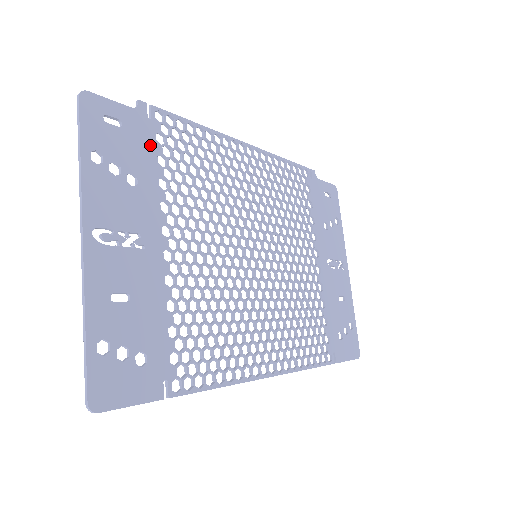
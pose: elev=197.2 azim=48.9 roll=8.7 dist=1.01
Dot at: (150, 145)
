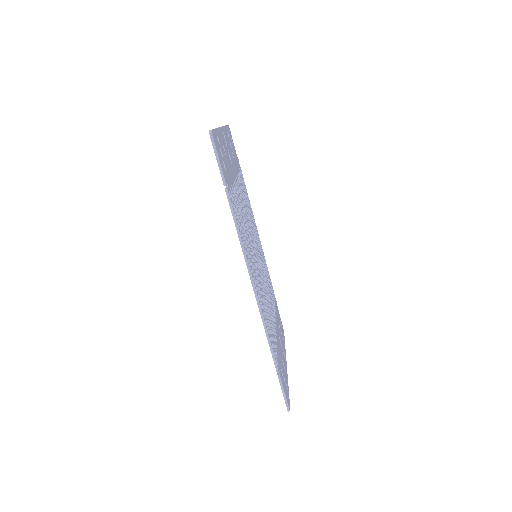
Dot at: (238, 165)
